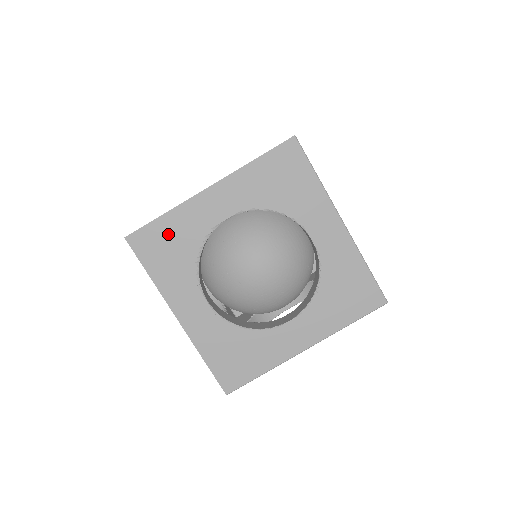
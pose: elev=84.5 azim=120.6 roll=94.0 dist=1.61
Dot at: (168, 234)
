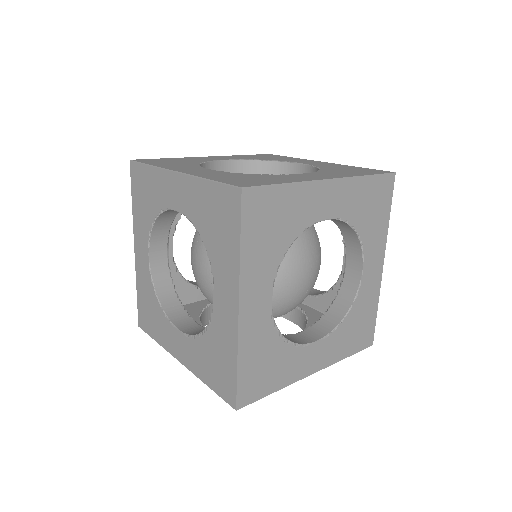
Dot at: (254, 365)
